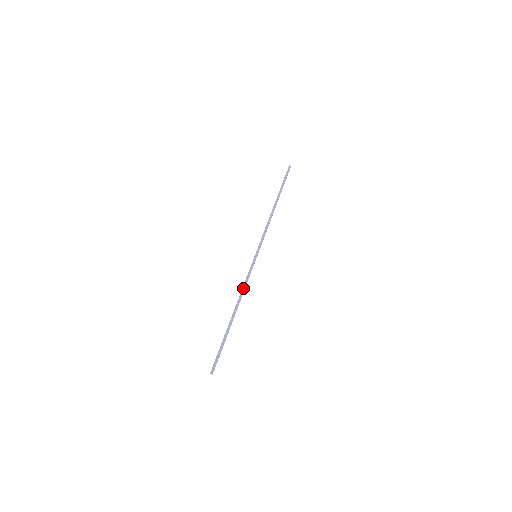
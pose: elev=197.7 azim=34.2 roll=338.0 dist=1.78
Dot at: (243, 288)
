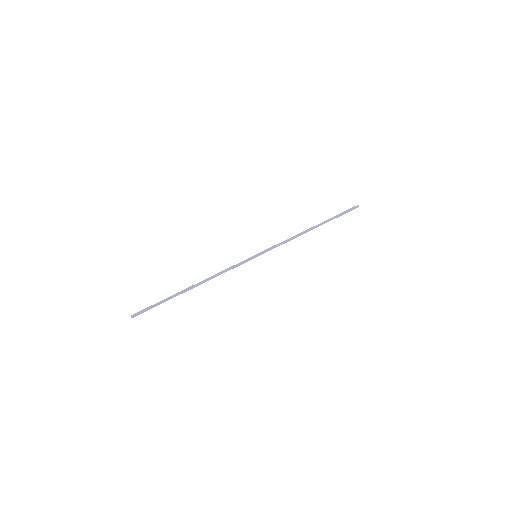
Dot at: (220, 272)
